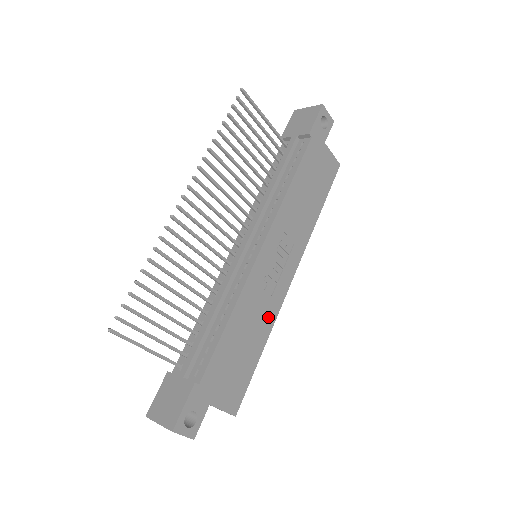
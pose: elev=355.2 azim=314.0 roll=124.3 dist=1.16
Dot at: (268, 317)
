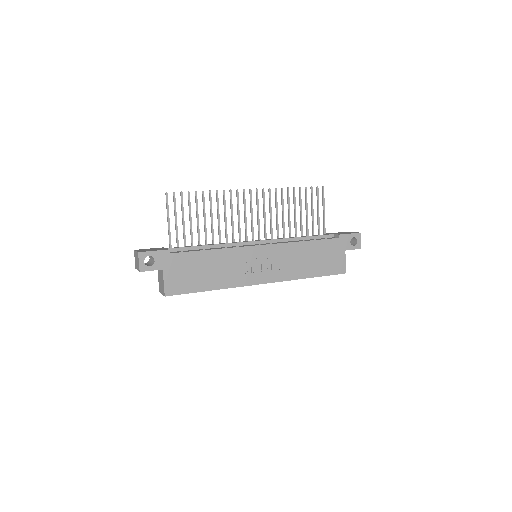
Dot at: (230, 280)
